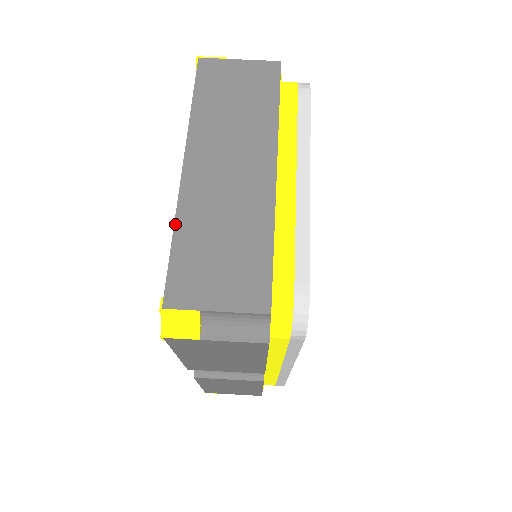
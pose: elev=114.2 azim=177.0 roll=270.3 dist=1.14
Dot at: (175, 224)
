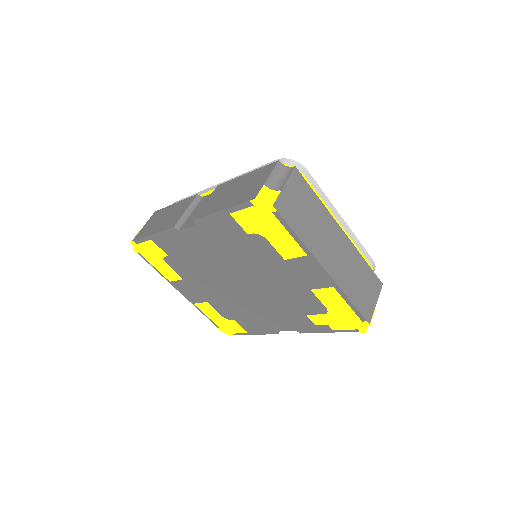
Dot at: (346, 295)
